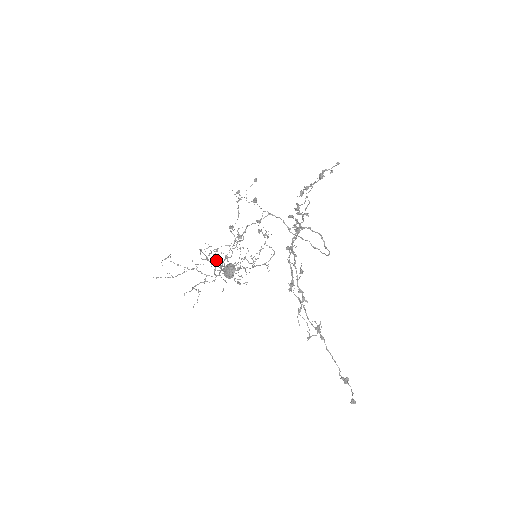
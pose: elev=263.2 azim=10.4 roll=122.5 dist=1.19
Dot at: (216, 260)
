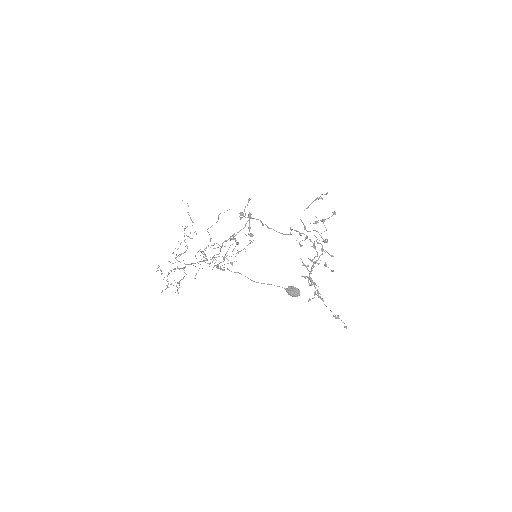
Dot at: occluded
